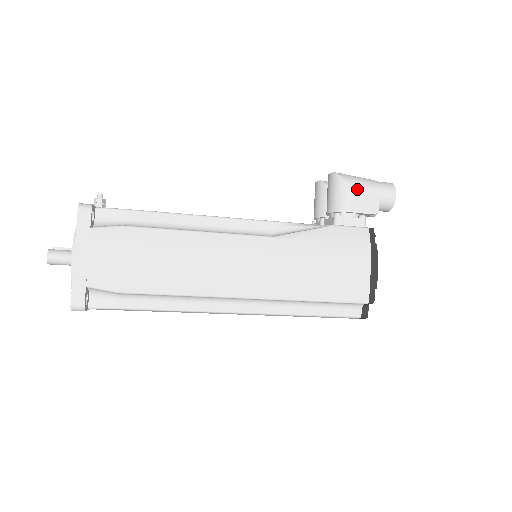
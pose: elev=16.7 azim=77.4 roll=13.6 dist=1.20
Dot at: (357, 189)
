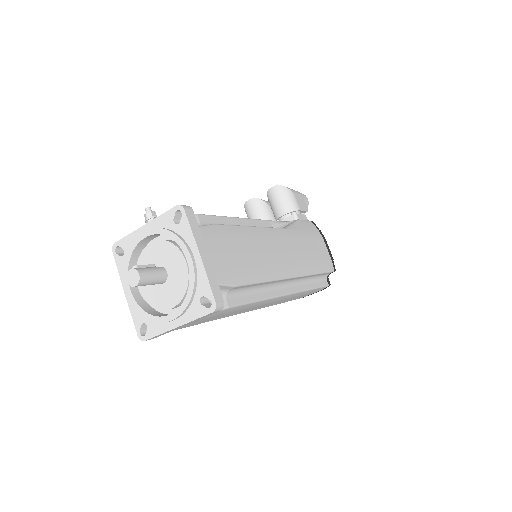
Dot at: (296, 194)
